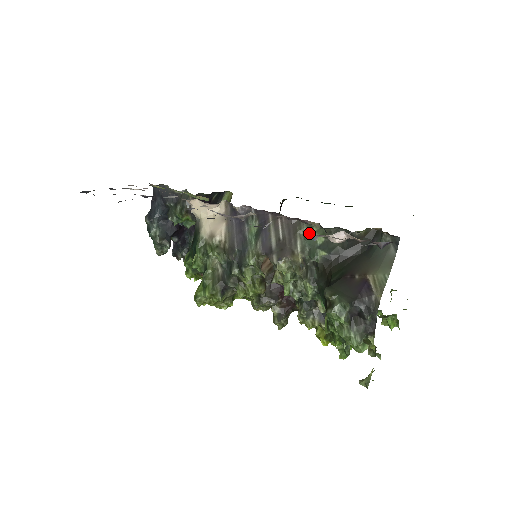
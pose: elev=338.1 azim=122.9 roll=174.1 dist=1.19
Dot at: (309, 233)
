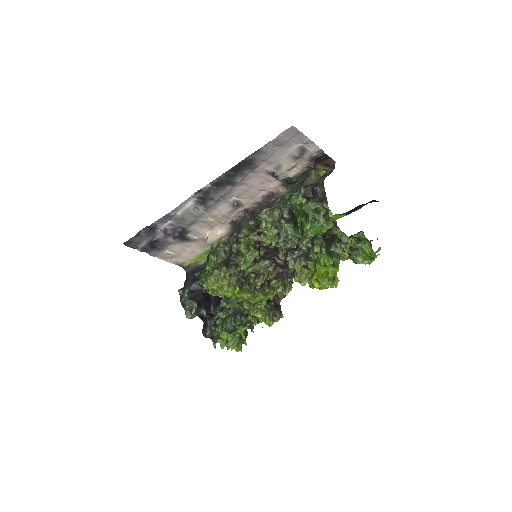
Dot at: (282, 199)
